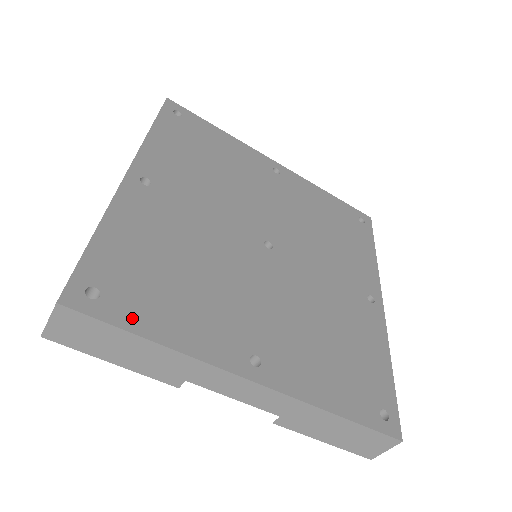
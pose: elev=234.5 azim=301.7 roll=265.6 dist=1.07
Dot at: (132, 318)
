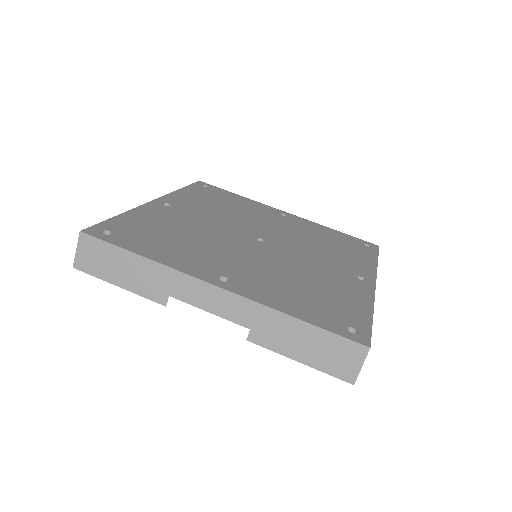
Dot at: (129, 245)
